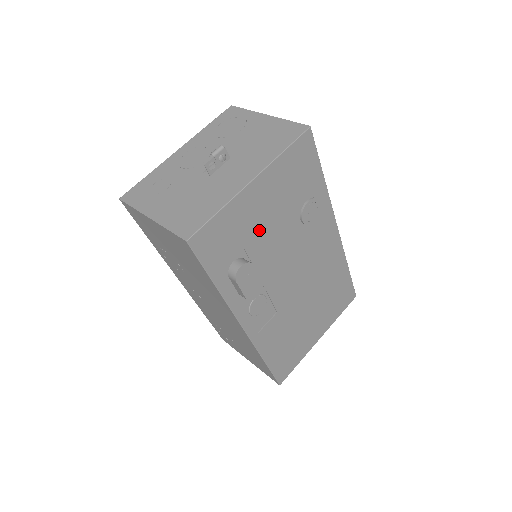
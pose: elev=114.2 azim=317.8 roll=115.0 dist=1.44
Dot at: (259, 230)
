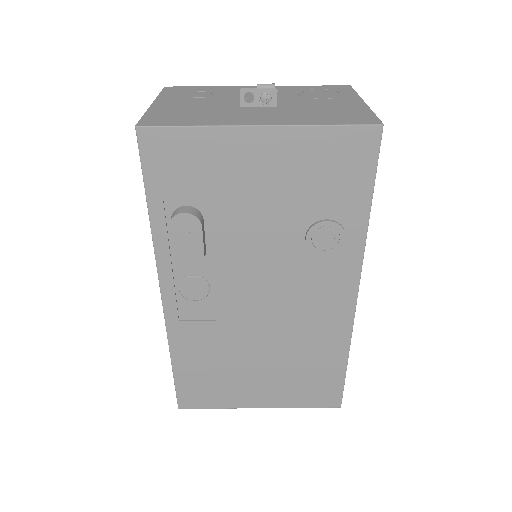
Dot at: (239, 197)
